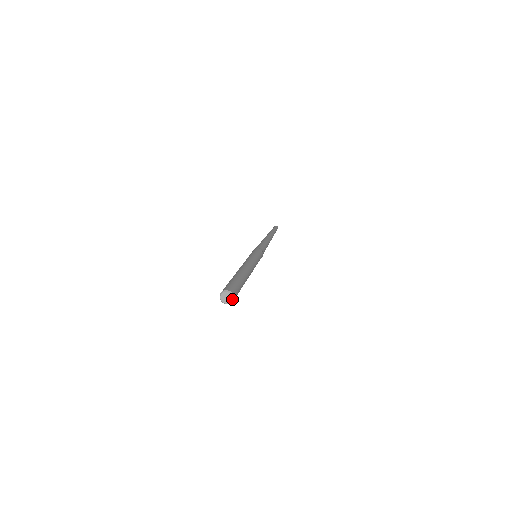
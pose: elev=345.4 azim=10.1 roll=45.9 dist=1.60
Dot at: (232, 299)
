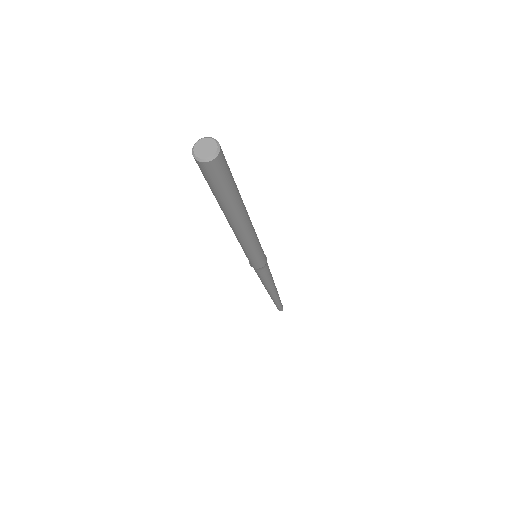
Dot at: (216, 148)
